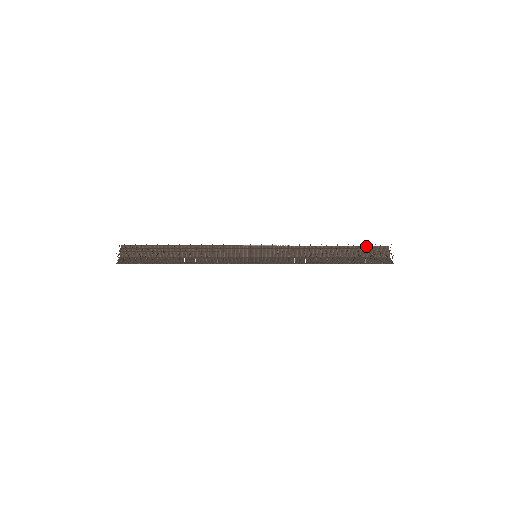
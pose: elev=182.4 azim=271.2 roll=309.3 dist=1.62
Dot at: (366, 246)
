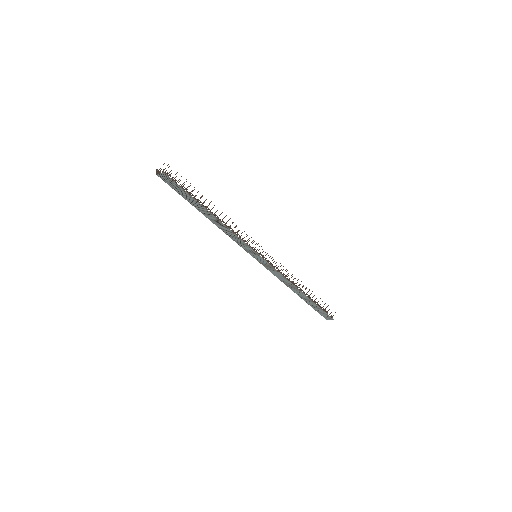
Dot at: occluded
